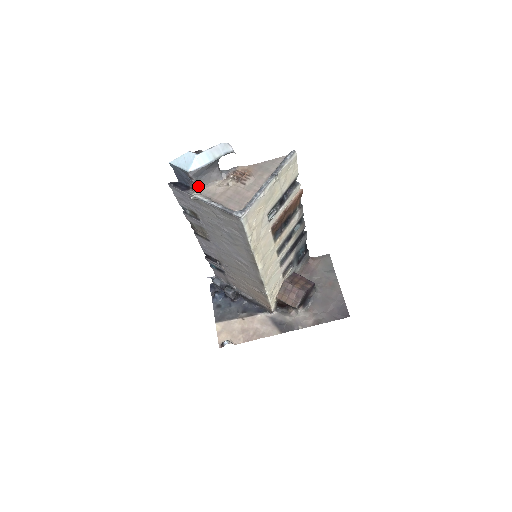
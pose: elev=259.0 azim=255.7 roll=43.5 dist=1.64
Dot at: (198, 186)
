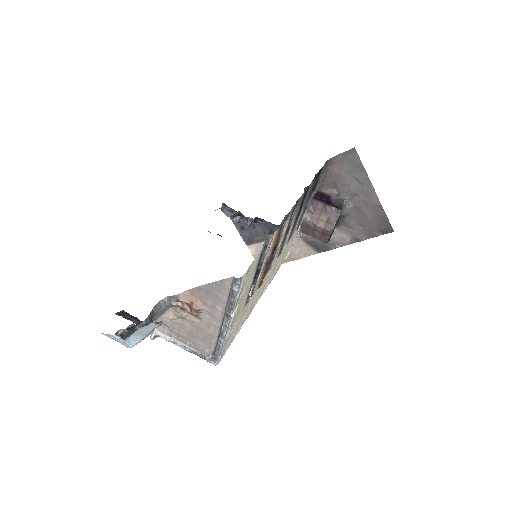
Dot at: occluded
